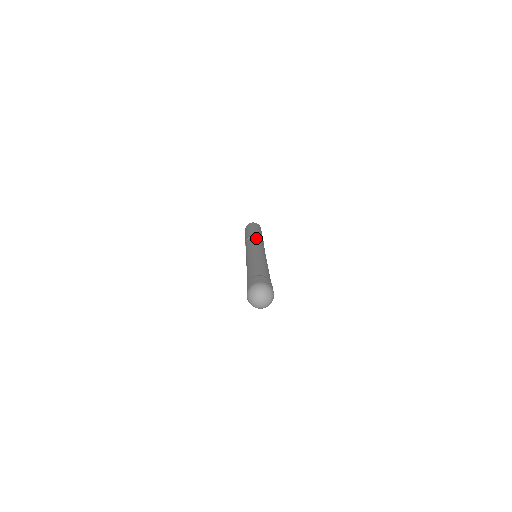
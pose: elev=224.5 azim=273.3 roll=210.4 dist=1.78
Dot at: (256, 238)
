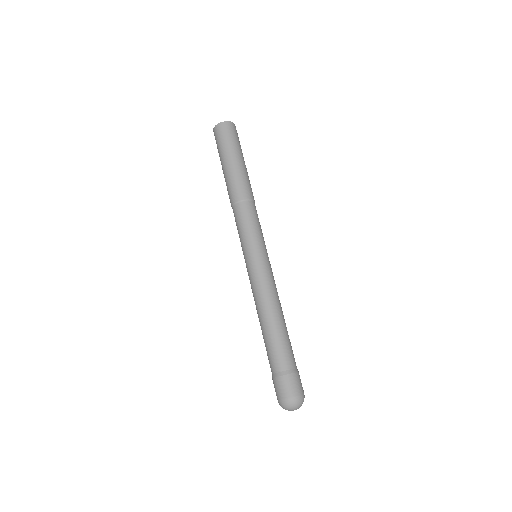
Dot at: (240, 213)
